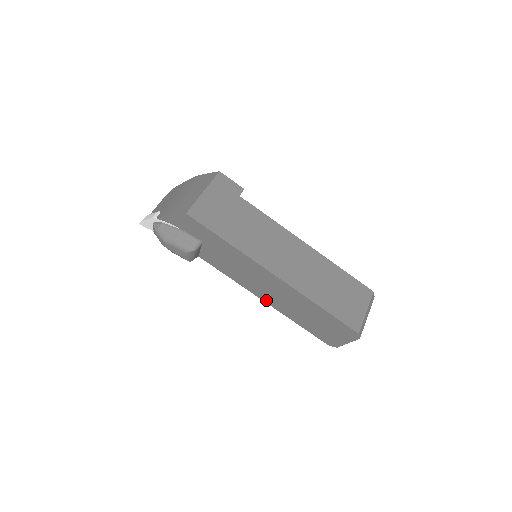
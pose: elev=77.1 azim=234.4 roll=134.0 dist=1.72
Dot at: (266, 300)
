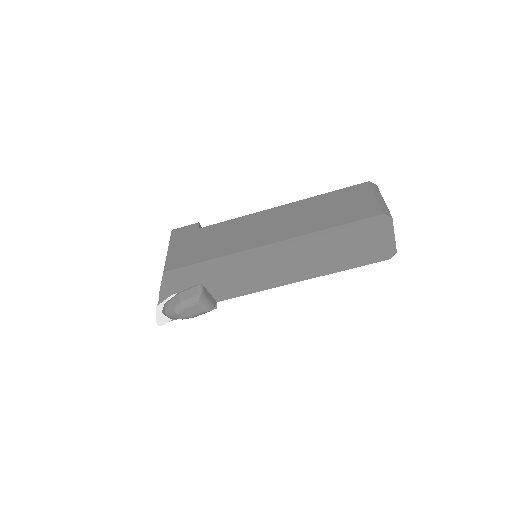
Dot at: (298, 278)
